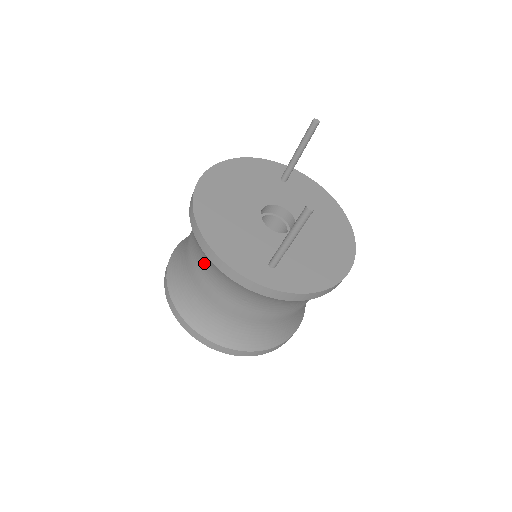
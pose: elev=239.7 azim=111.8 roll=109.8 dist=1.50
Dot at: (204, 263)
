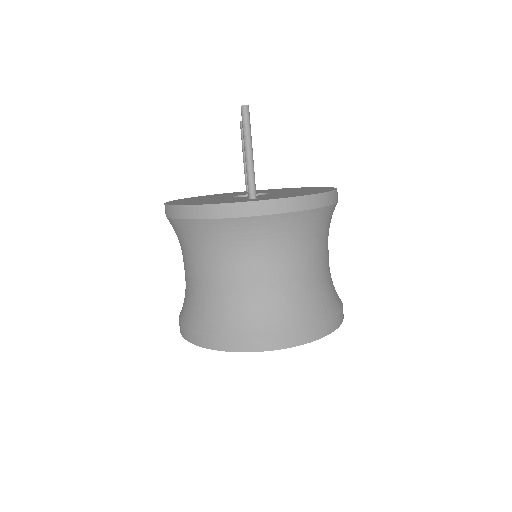
Dot at: (195, 244)
